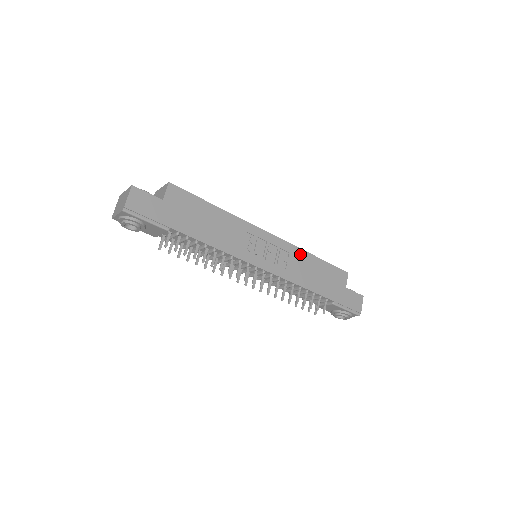
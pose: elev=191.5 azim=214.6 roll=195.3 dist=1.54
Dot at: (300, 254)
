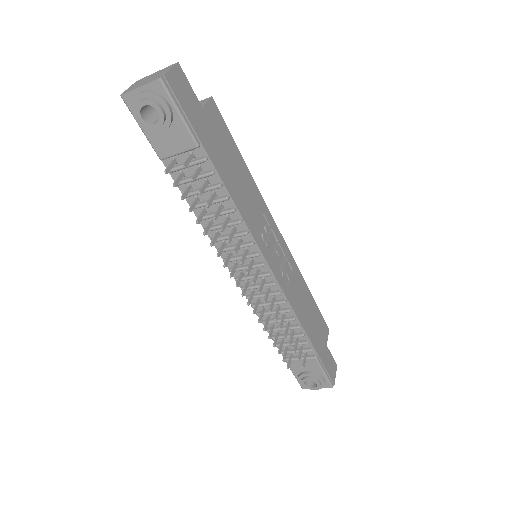
Dot at: (299, 278)
